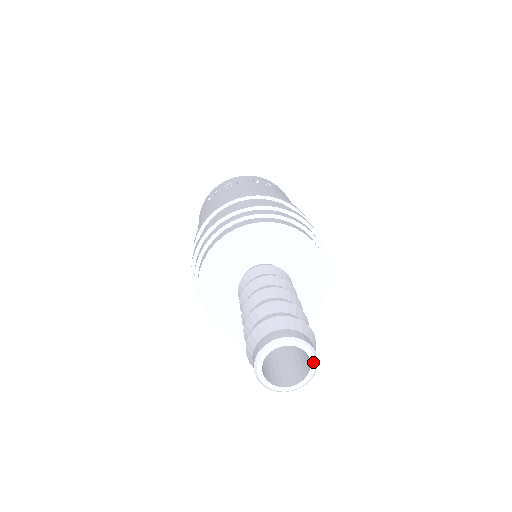
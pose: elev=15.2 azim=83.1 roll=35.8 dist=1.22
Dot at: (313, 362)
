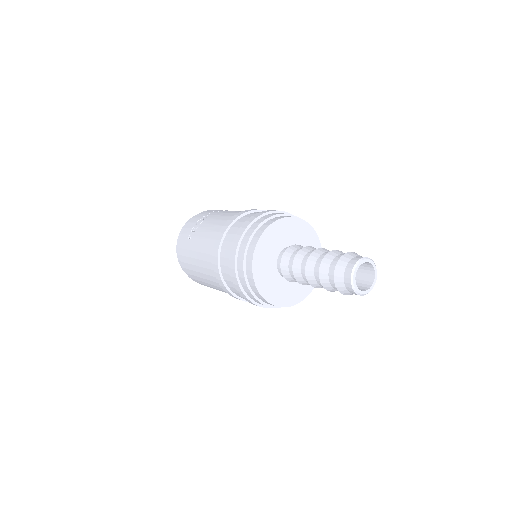
Dot at: (375, 268)
